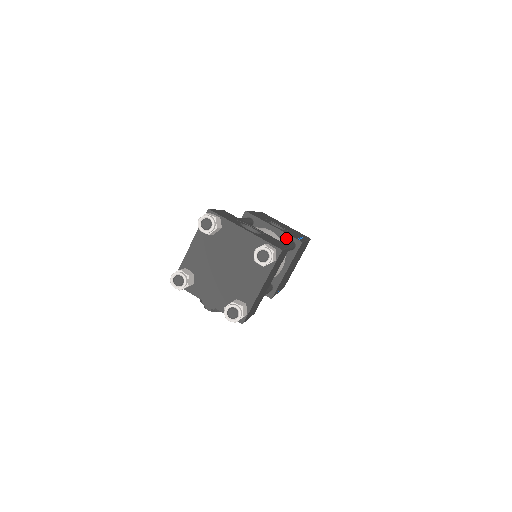
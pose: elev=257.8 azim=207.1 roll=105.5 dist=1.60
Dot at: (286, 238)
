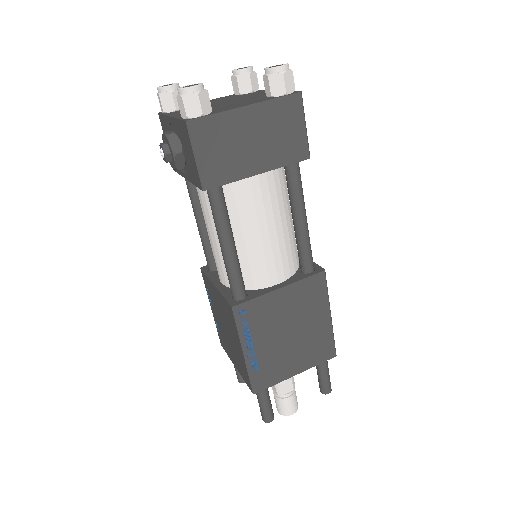
Dot at: occluded
